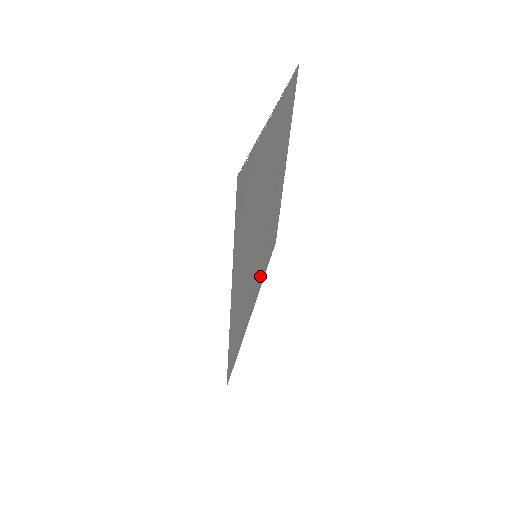
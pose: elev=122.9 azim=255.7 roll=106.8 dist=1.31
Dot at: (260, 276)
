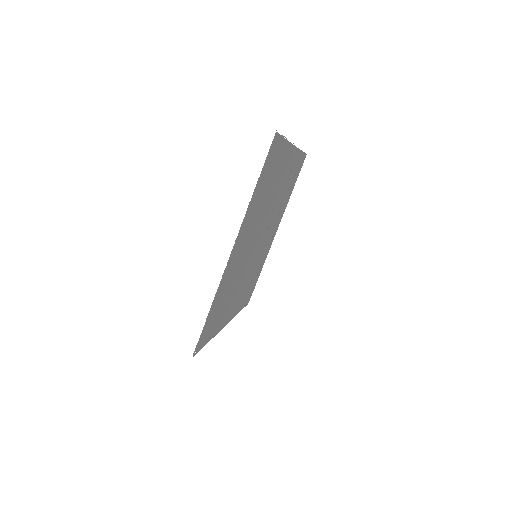
Dot at: (277, 223)
